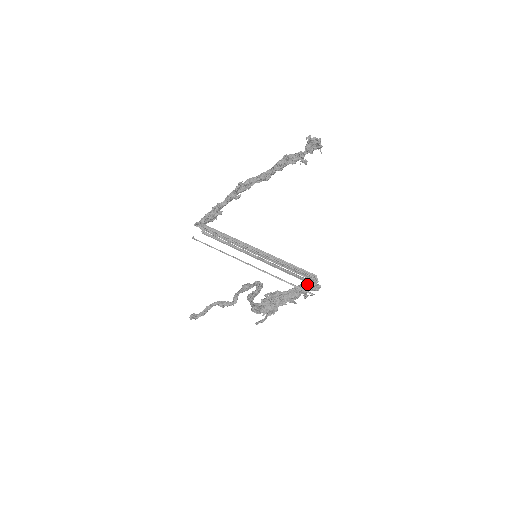
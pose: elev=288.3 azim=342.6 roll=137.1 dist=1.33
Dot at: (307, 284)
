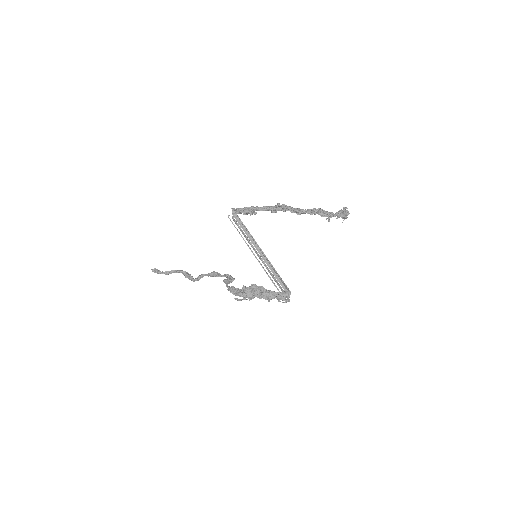
Dot at: (283, 294)
